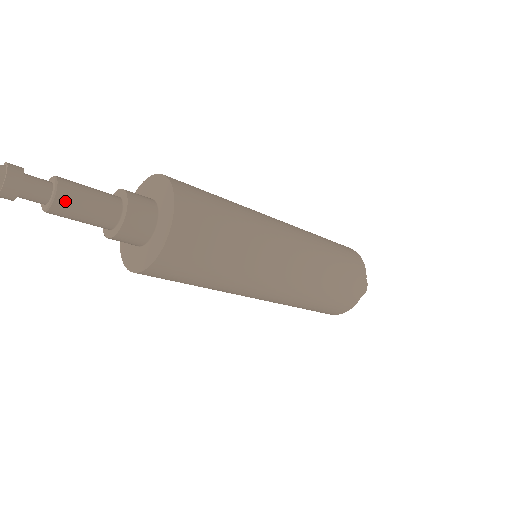
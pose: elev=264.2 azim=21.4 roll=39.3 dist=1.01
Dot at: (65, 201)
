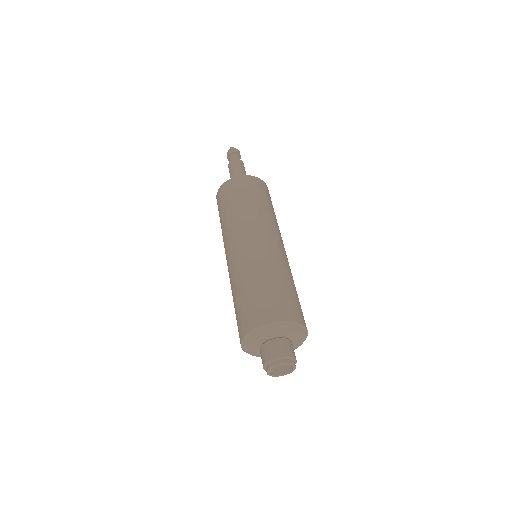
Dot at: (236, 162)
